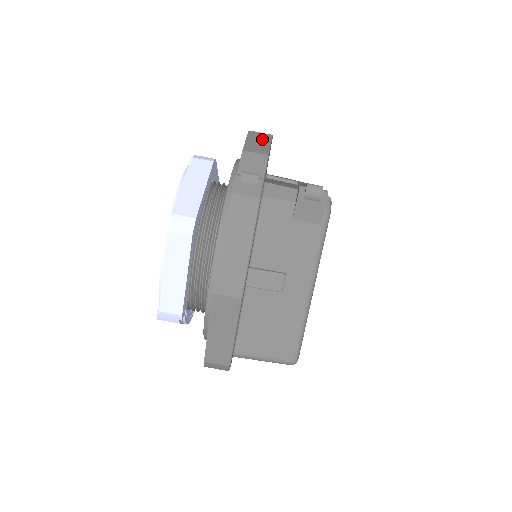
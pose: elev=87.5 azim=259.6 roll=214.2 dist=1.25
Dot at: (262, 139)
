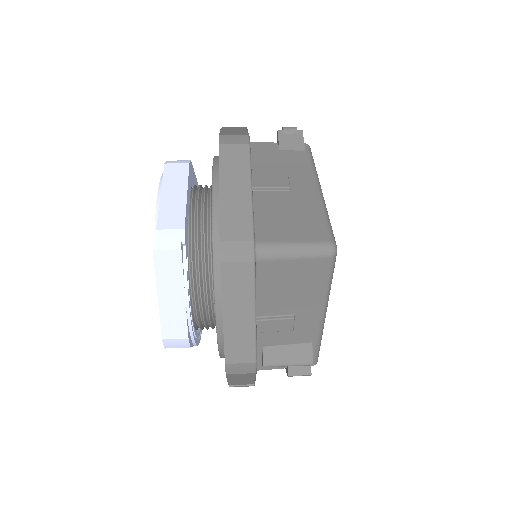
Dot at: occluded
